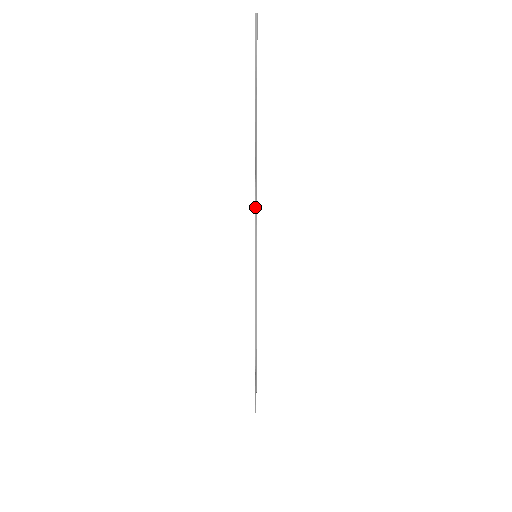
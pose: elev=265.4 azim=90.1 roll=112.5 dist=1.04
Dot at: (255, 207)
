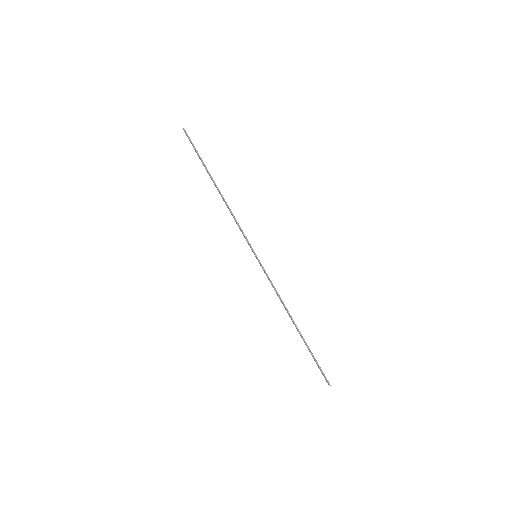
Dot at: (237, 224)
